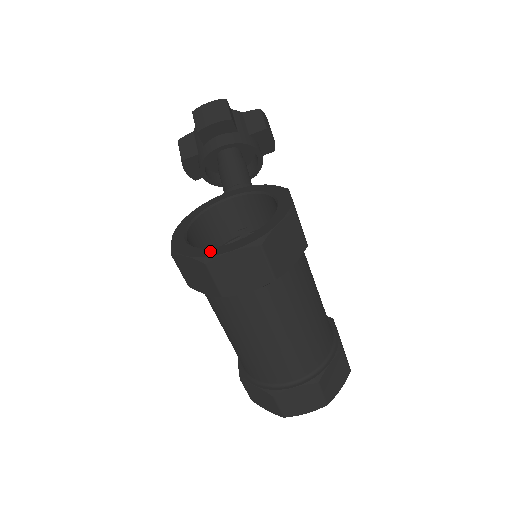
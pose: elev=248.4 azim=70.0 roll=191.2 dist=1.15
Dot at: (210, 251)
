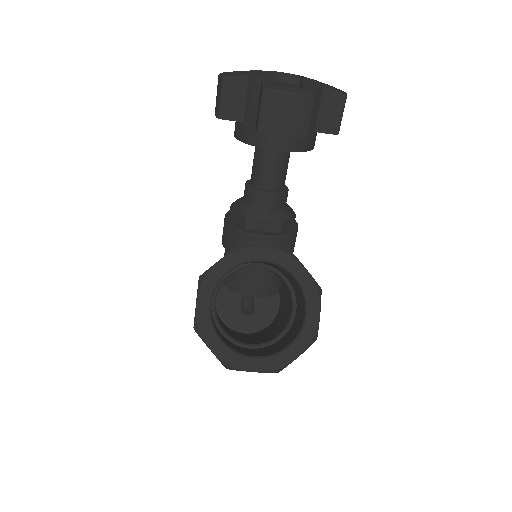
Dot at: (234, 359)
